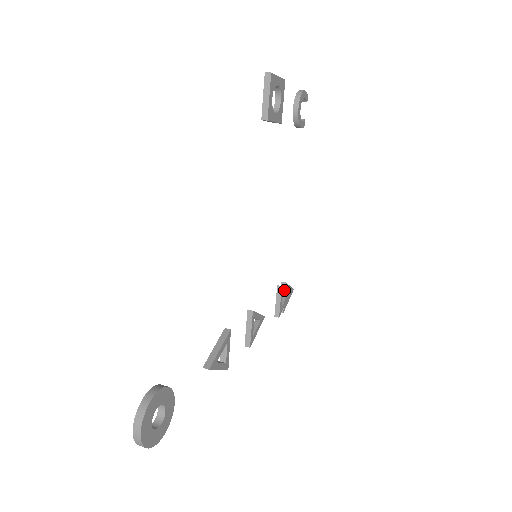
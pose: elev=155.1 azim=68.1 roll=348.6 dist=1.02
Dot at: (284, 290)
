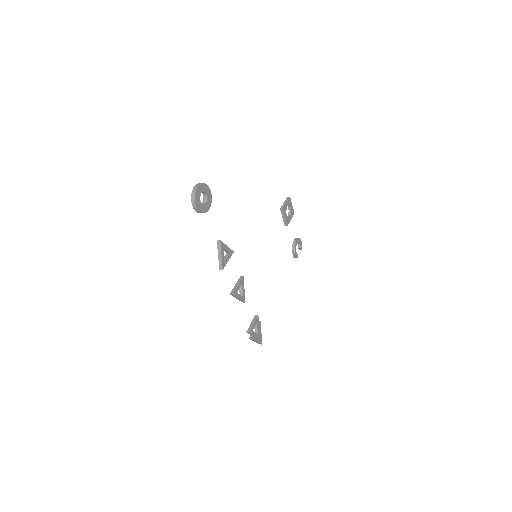
Dot at: (258, 323)
